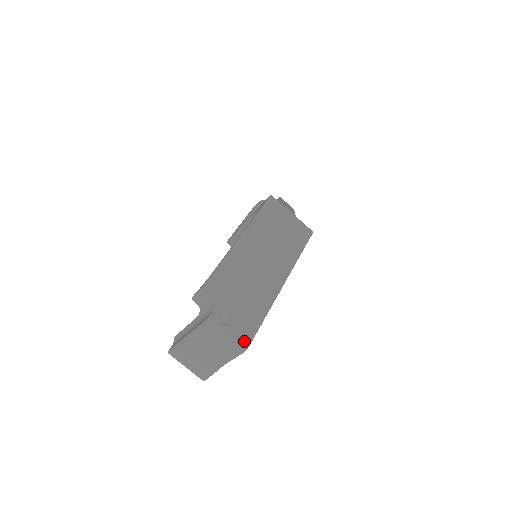
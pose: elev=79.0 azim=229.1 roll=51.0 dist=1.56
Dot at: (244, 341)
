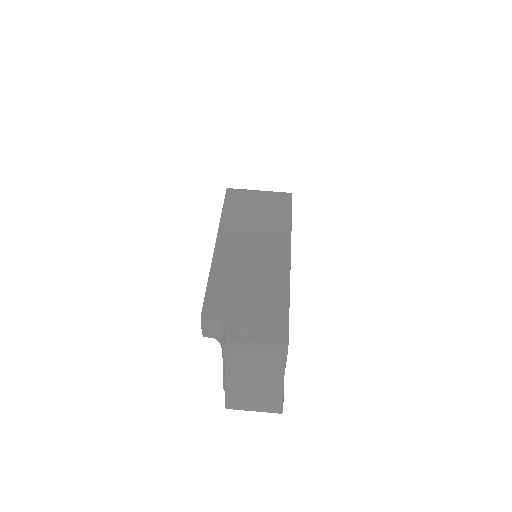
Dot at: (279, 341)
